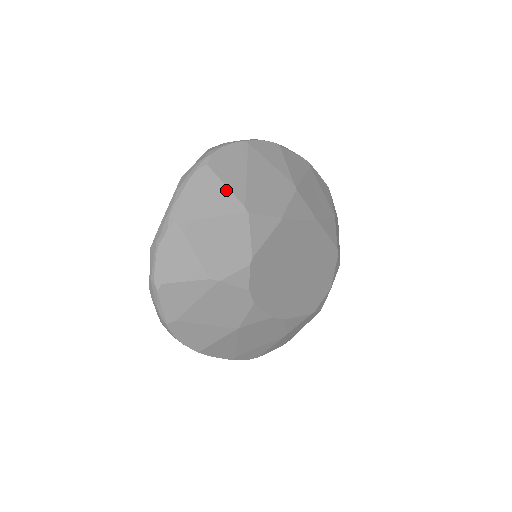
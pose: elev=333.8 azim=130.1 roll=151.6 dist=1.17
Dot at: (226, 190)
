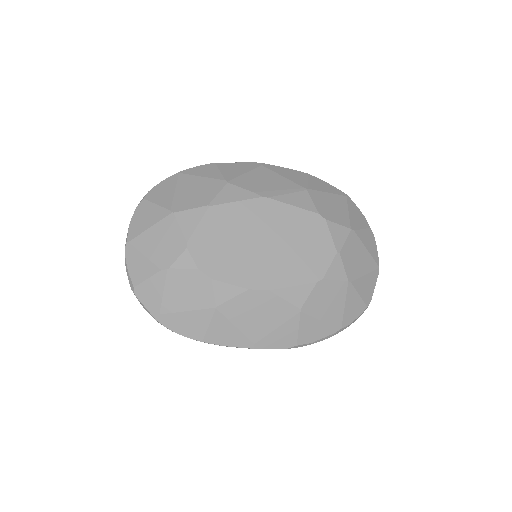
Dot at: (157, 207)
